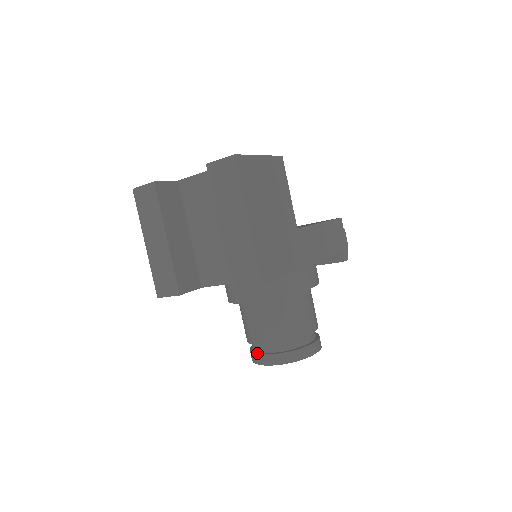
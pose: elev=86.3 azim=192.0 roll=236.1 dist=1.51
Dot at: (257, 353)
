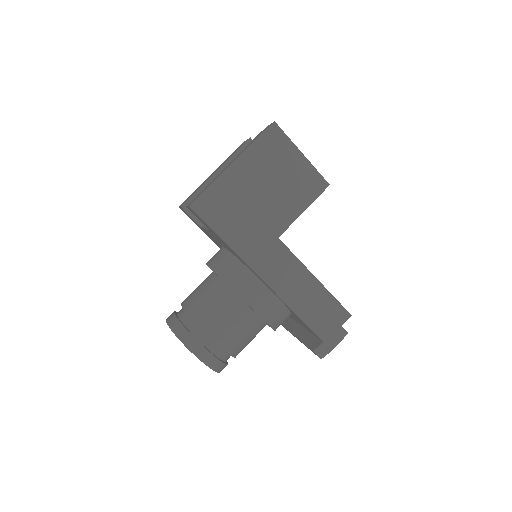
Dot at: occluded
